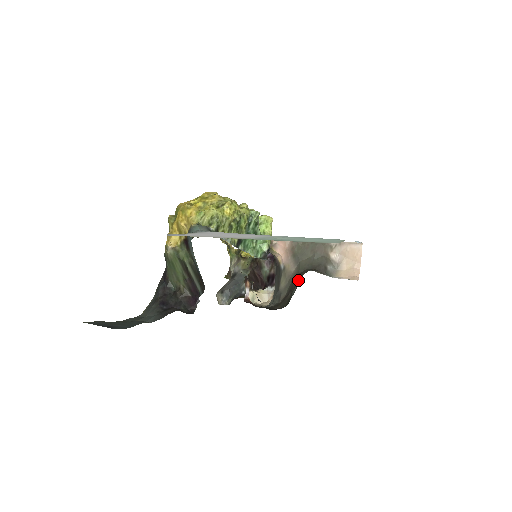
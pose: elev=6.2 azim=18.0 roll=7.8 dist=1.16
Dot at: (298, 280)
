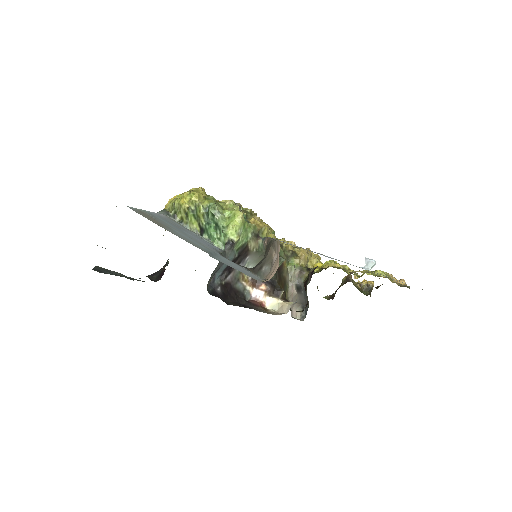
Dot at: occluded
